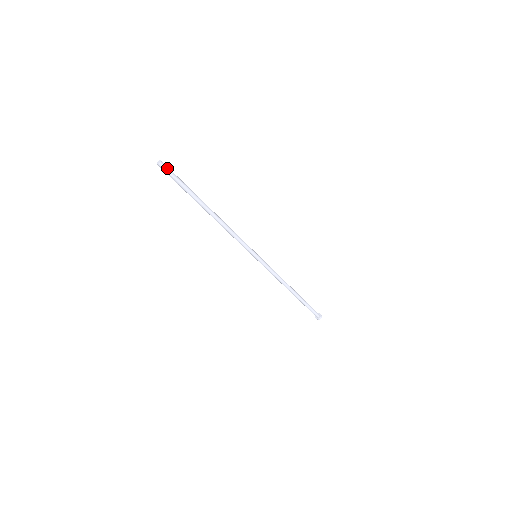
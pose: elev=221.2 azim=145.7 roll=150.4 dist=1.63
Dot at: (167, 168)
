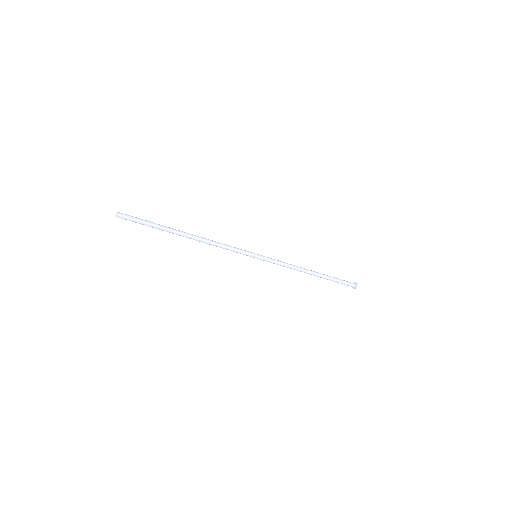
Dot at: (126, 218)
